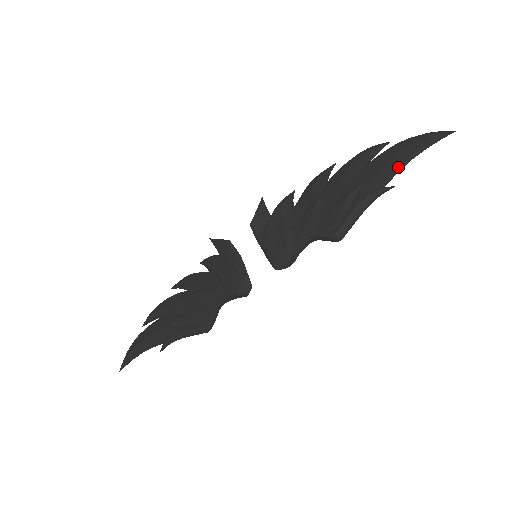
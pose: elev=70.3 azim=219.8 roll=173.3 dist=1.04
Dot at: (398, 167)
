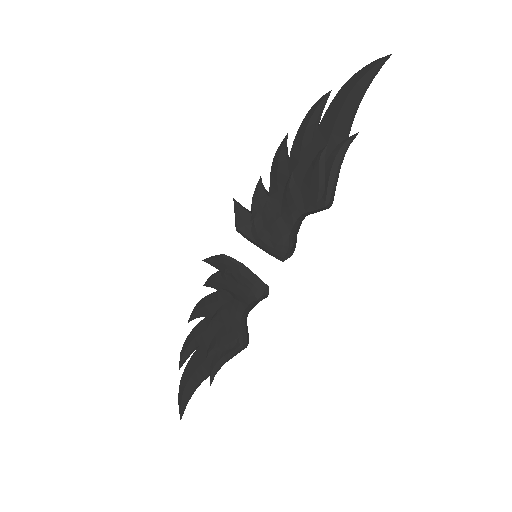
Dot at: (353, 112)
